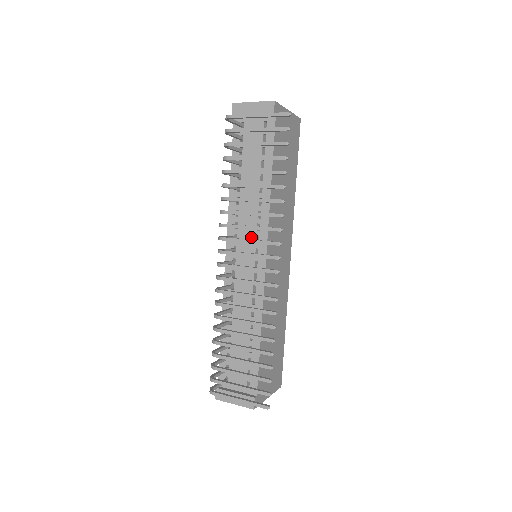
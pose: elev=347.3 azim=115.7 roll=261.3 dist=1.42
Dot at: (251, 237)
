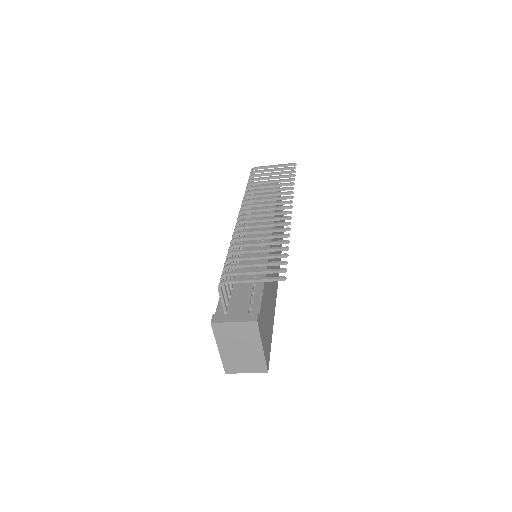
Dot at: occluded
